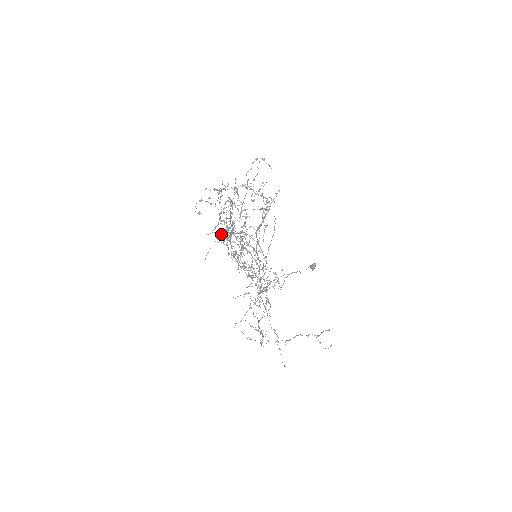
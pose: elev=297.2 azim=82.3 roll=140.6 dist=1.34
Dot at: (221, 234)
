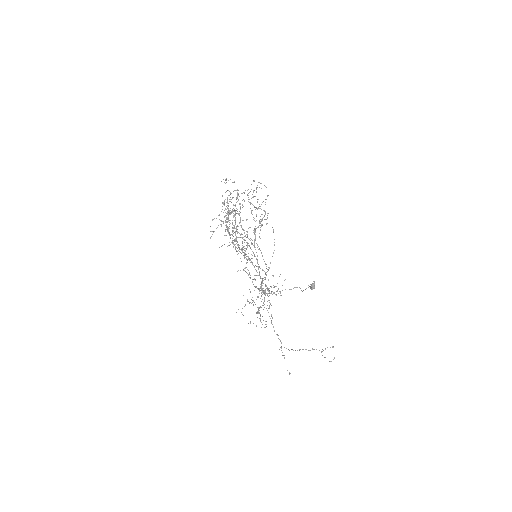
Dot at: (226, 235)
